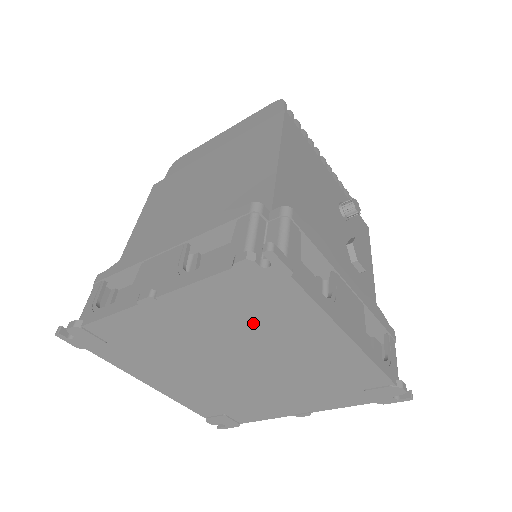
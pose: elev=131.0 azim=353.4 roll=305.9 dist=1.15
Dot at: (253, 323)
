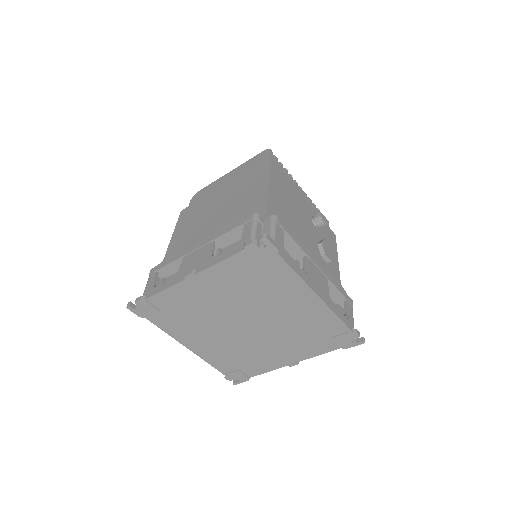
Dot at: (257, 288)
